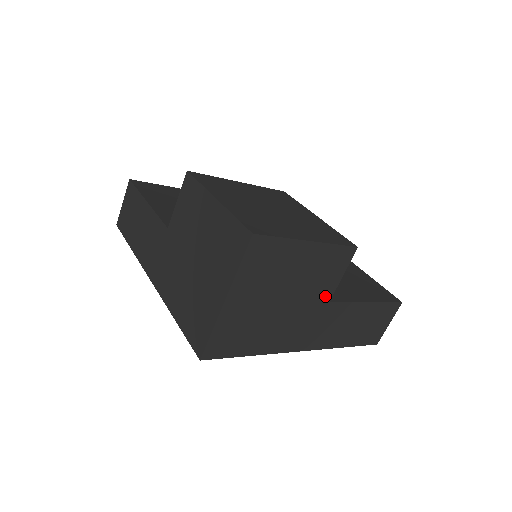
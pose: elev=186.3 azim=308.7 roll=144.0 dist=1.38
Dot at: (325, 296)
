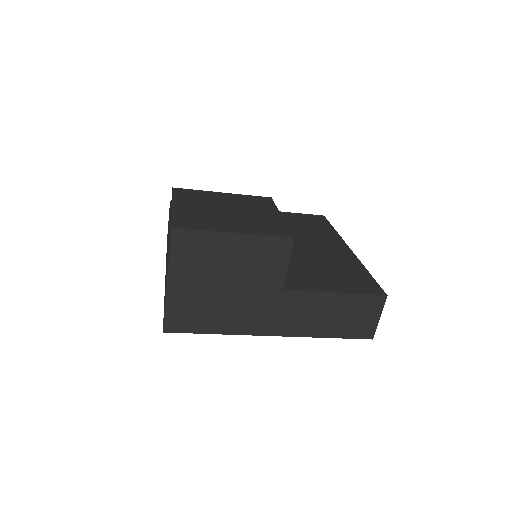
Dot at: (275, 284)
